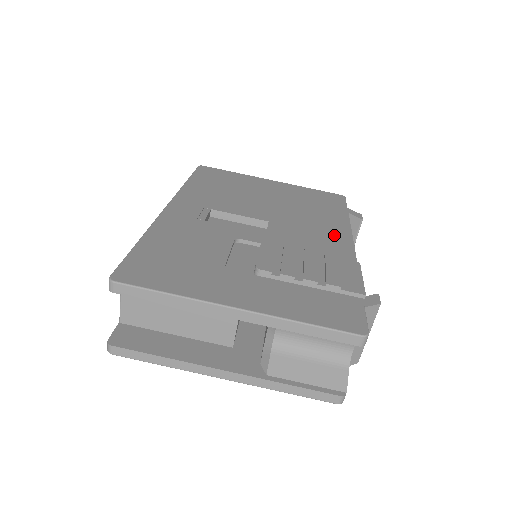
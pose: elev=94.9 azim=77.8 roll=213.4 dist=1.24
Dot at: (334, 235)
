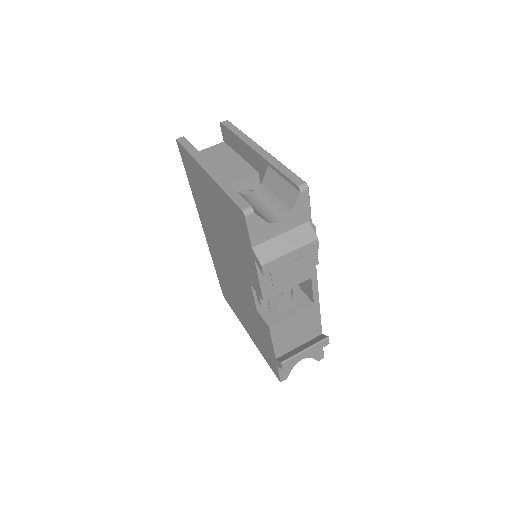
Dot at: occluded
